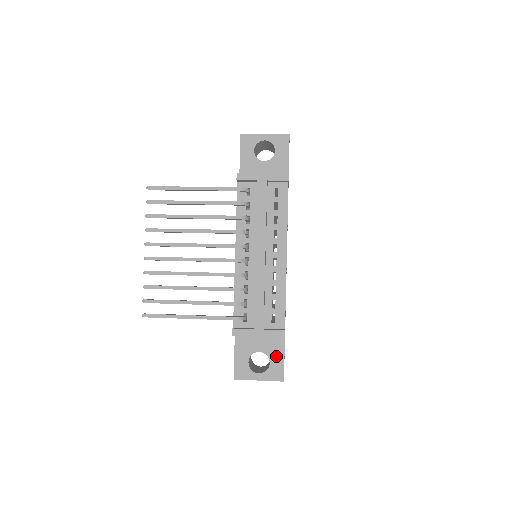
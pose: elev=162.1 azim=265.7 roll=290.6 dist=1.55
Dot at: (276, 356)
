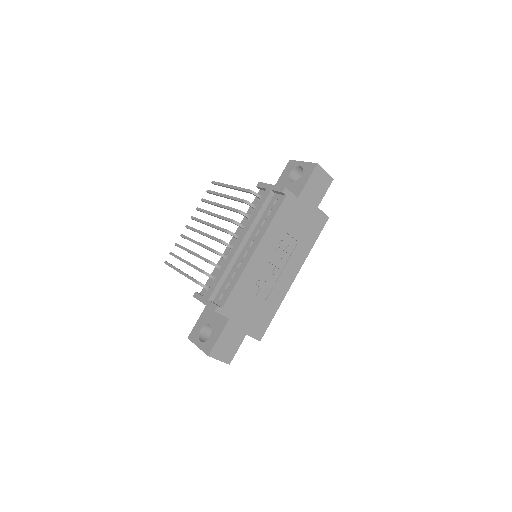
Dot at: (216, 333)
